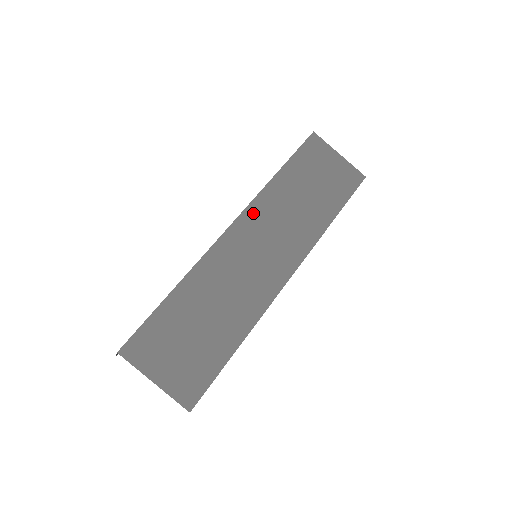
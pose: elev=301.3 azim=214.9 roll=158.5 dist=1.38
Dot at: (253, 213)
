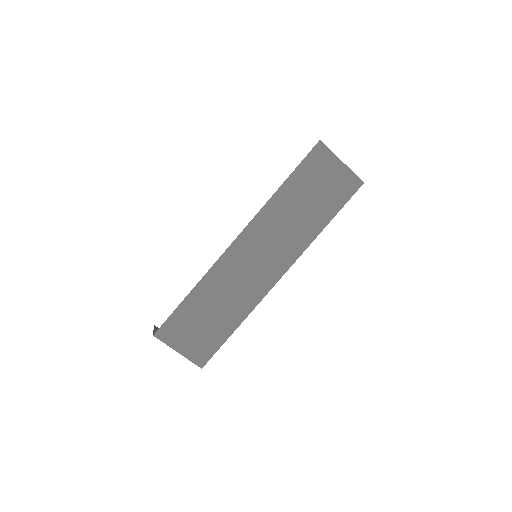
Dot at: (254, 228)
